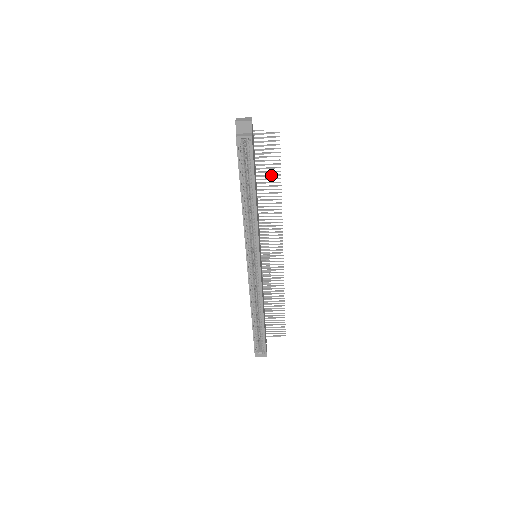
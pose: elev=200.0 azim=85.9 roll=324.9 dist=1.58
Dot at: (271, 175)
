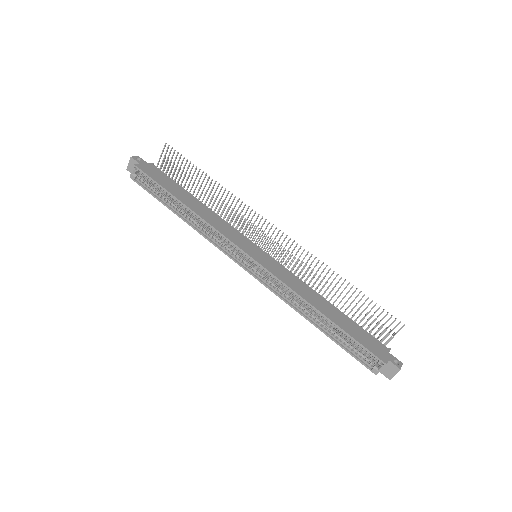
Dot at: (196, 178)
